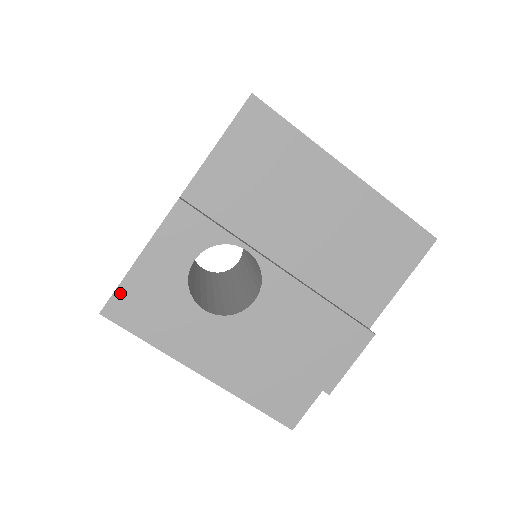
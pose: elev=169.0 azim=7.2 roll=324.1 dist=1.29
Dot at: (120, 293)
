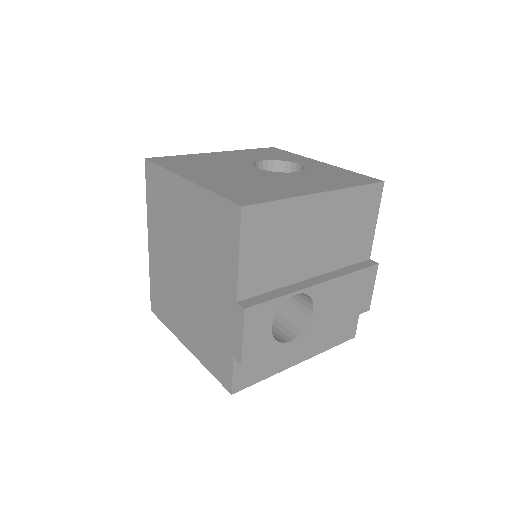
Dot at: (236, 376)
